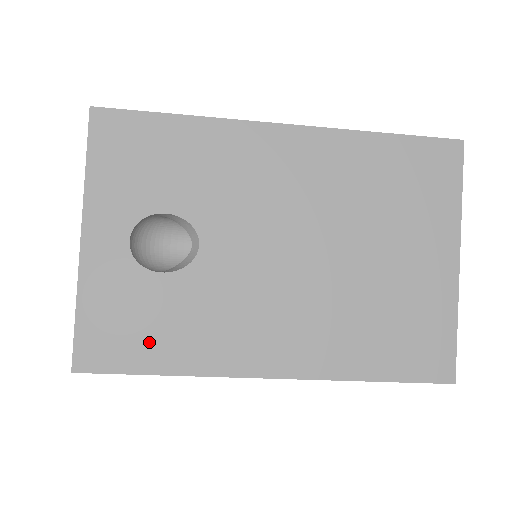
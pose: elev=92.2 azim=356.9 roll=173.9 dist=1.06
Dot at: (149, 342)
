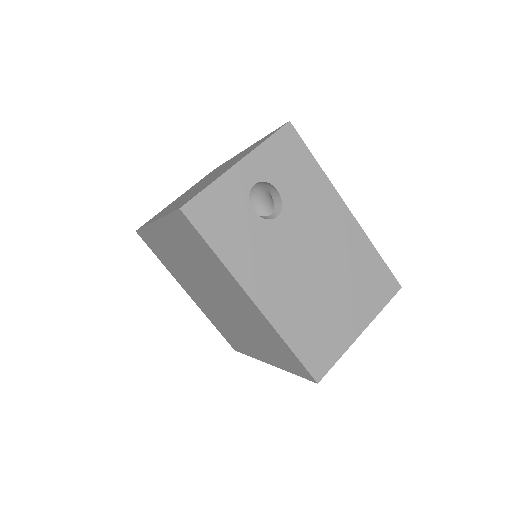
Dot at: (222, 232)
